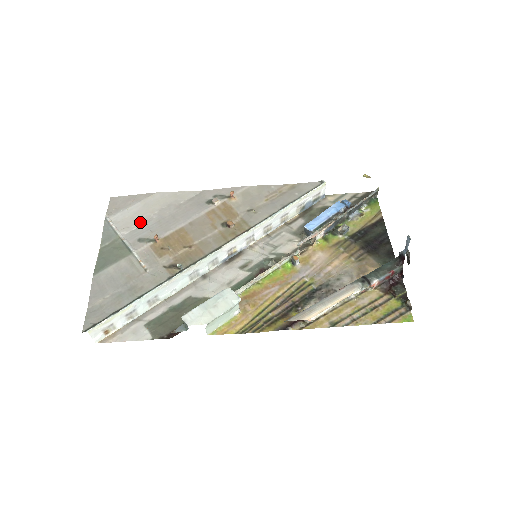
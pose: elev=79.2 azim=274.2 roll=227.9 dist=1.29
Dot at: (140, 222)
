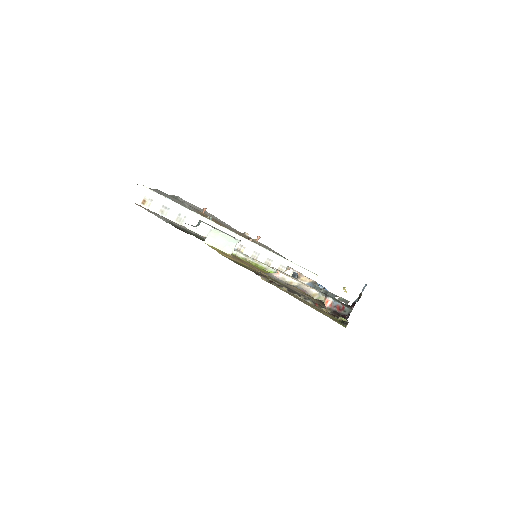
Dot at: (196, 209)
